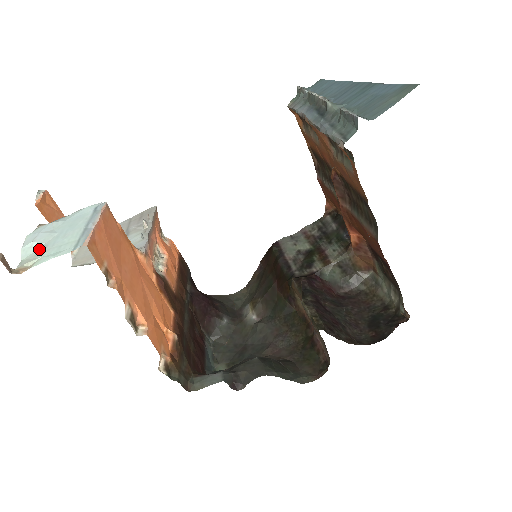
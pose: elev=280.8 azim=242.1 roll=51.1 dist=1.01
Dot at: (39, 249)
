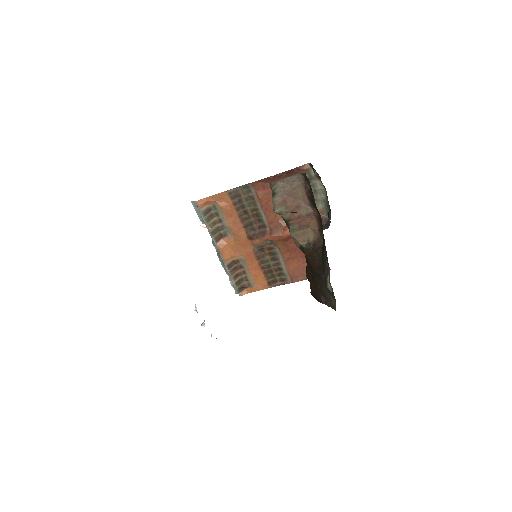
Dot at: occluded
